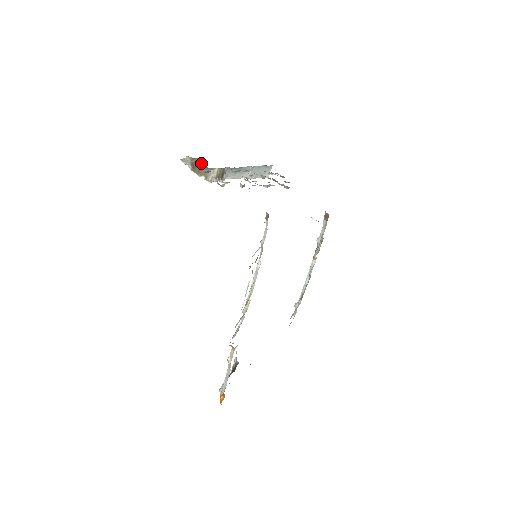
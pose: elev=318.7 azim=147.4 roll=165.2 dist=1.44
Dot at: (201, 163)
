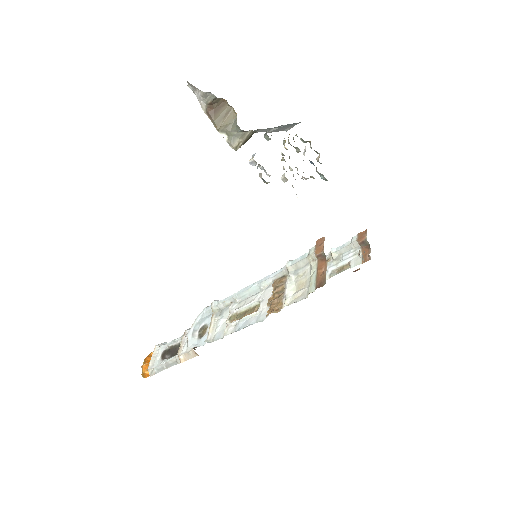
Dot at: (226, 109)
